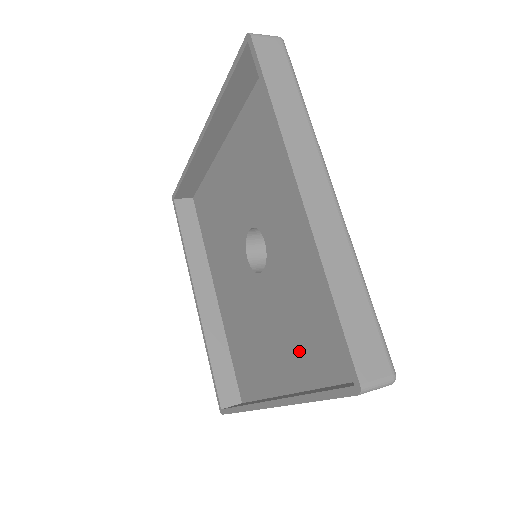
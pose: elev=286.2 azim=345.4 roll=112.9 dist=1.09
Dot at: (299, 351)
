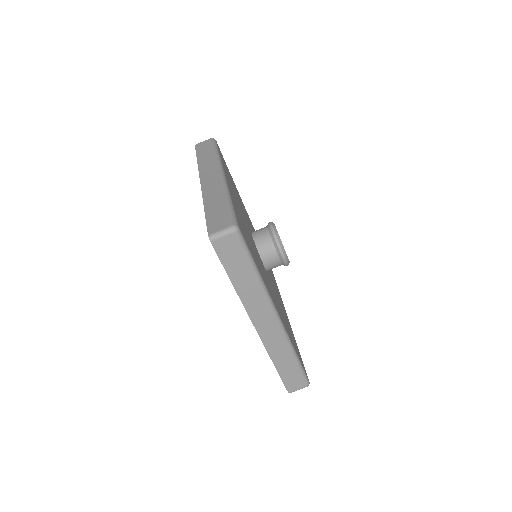
Dot at: occluded
